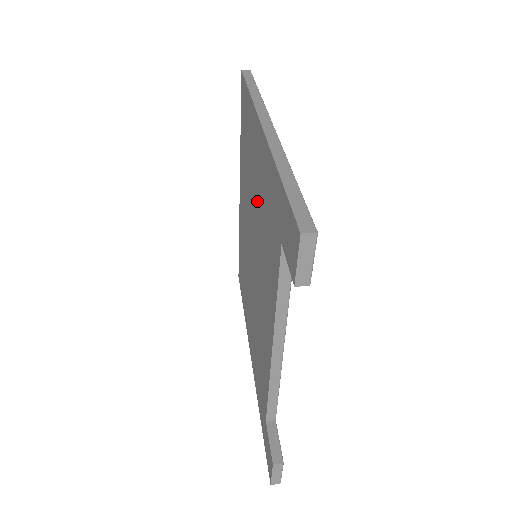
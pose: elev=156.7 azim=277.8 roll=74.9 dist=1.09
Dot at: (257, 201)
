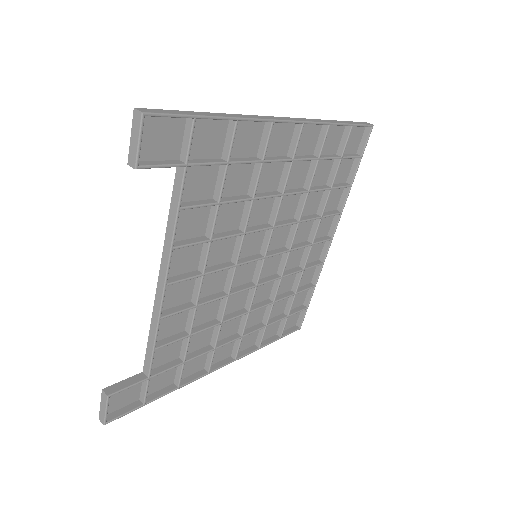
Dot at: (263, 192)
